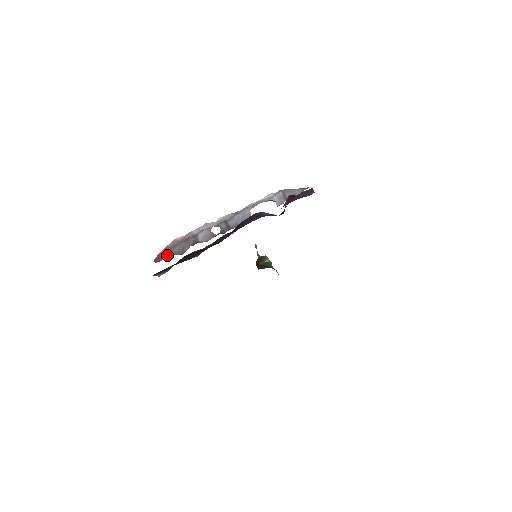
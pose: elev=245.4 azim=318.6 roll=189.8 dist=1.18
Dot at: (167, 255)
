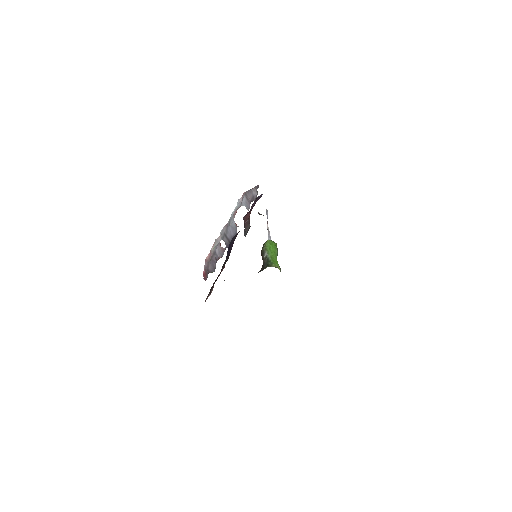
Dot at: (207, 274)
